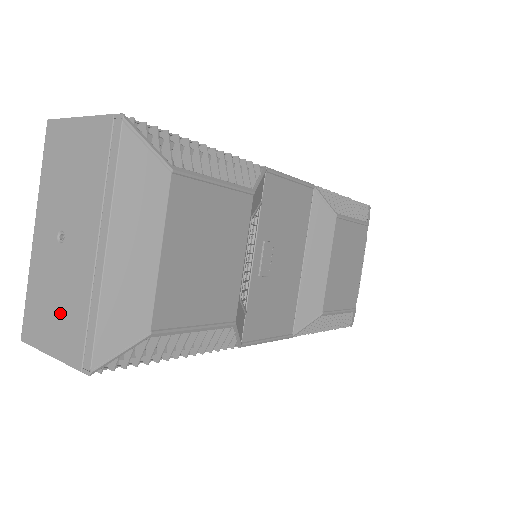
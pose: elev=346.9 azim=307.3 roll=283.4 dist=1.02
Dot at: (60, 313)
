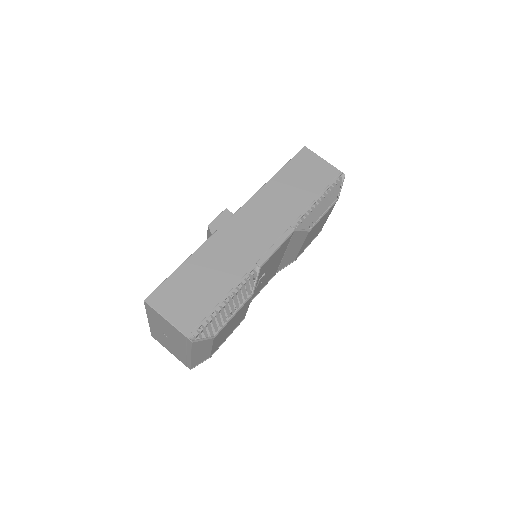
Dot at: (172, 349)
